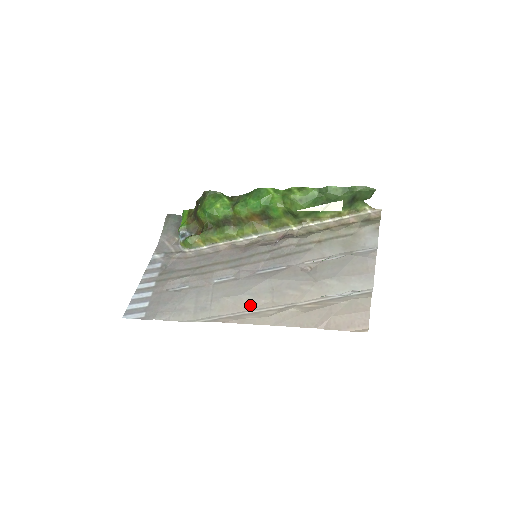
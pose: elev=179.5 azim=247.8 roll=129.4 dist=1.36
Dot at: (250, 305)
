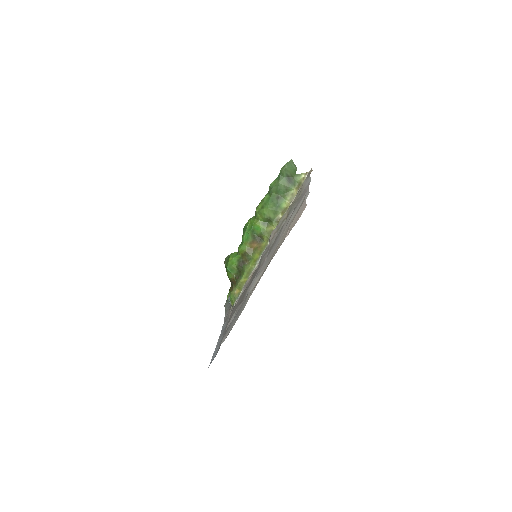
Dot at: (260, 278)
